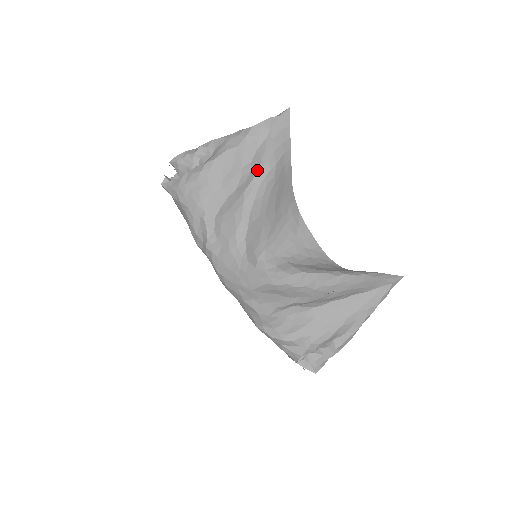
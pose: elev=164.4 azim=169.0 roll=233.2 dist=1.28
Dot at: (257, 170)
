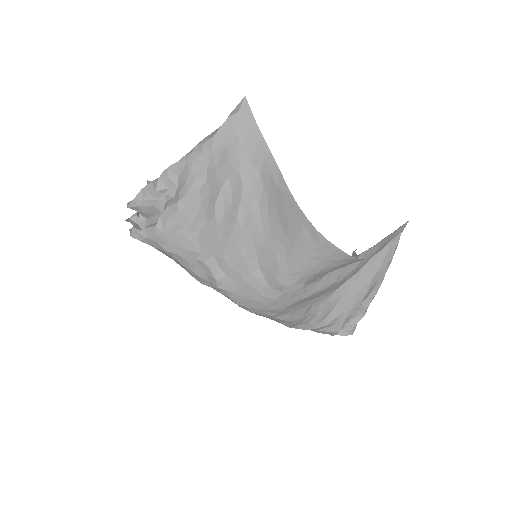
Dot at: (241, 188)
